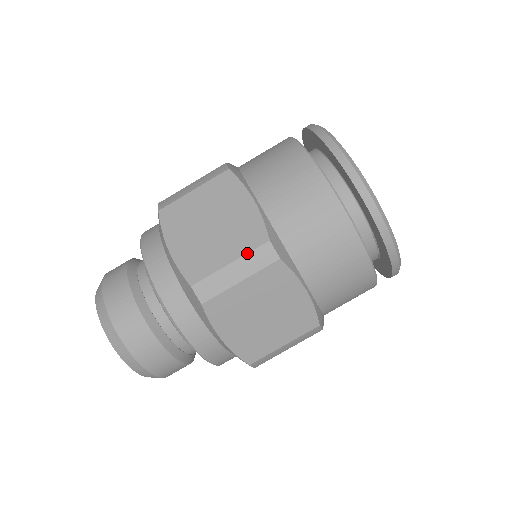
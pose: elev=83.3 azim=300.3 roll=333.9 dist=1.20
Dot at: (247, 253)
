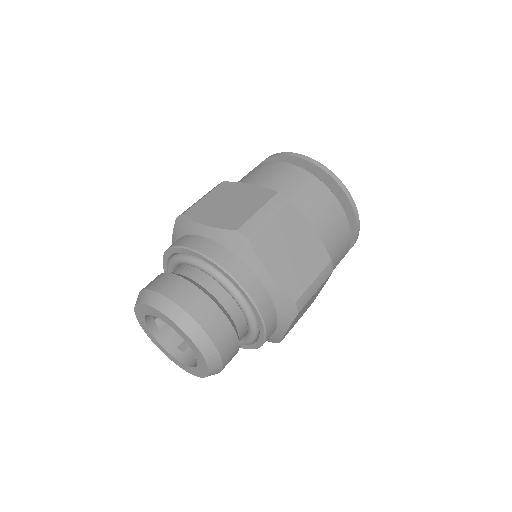
Dot at: occluded
